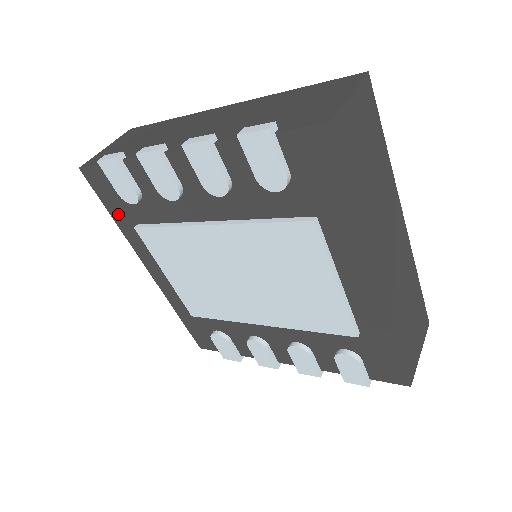
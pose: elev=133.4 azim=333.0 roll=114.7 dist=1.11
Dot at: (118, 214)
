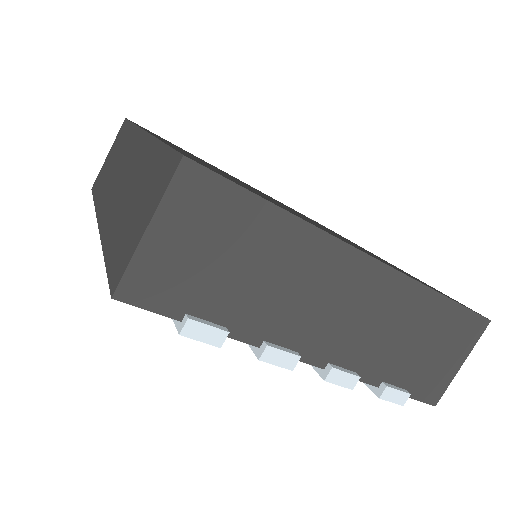
Dot at: occluded
